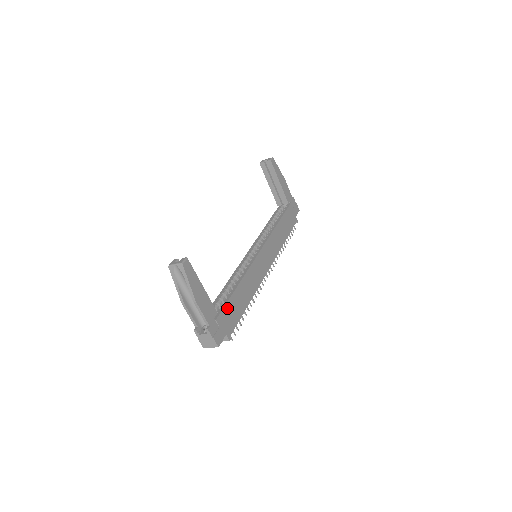
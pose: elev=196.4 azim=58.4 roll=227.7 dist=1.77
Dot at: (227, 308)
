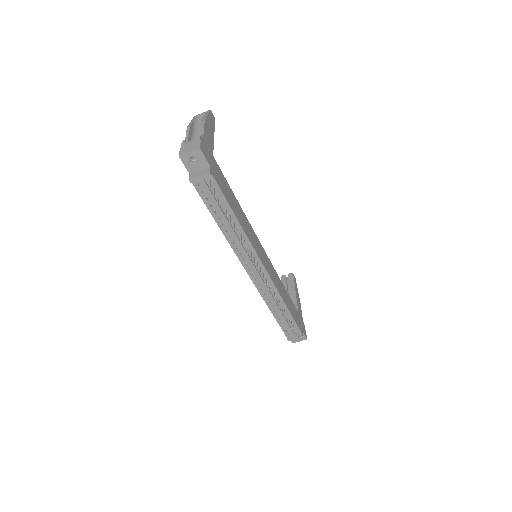
Dot at: (221, 174)
